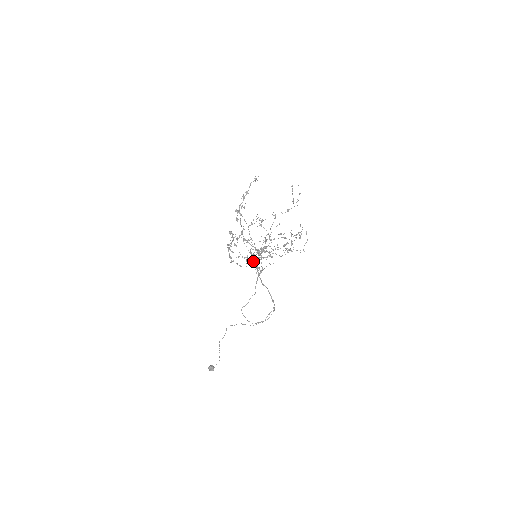
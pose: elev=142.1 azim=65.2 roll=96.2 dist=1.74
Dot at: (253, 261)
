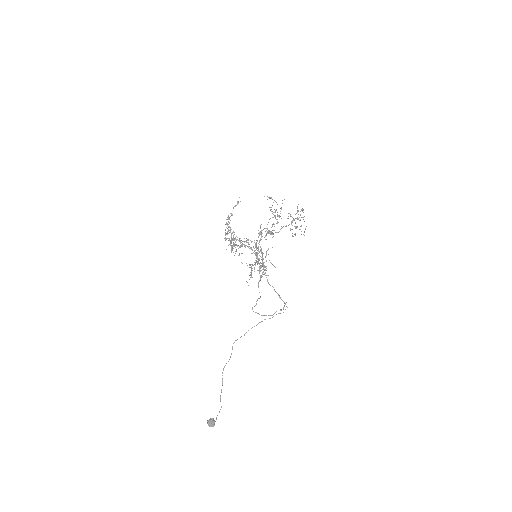
Dot at: occluded
